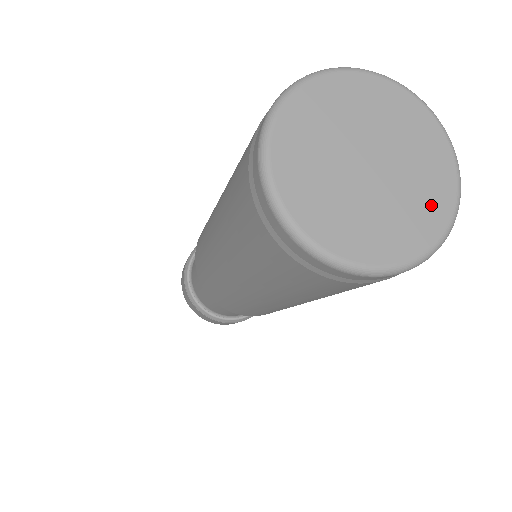
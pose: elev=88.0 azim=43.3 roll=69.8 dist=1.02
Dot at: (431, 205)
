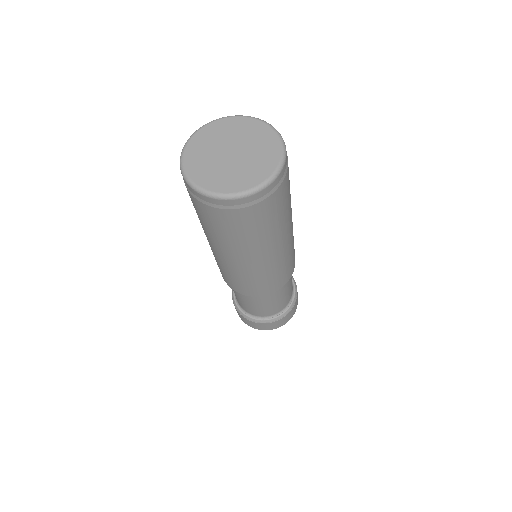
Dot at: (269, 154)
